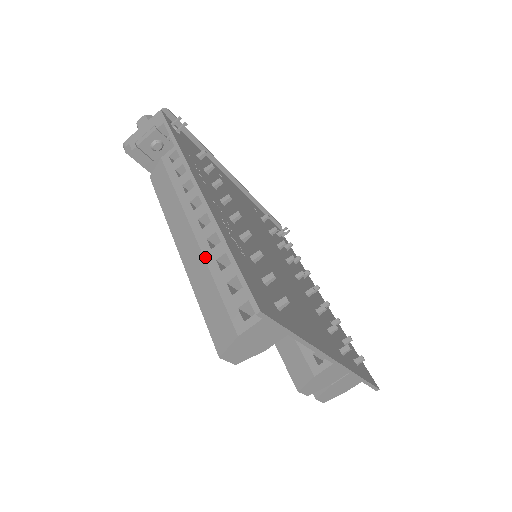
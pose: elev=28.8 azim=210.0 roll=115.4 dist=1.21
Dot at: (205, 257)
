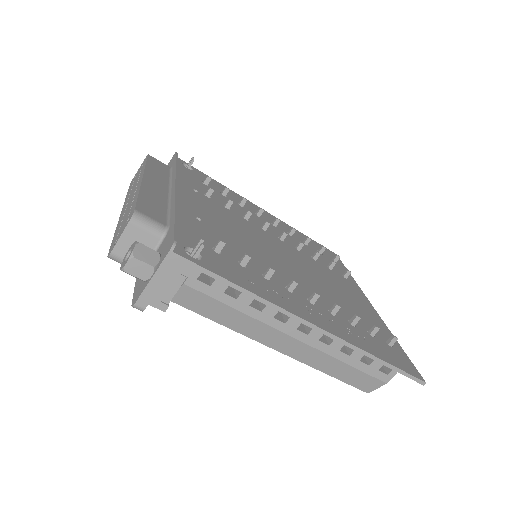
Dot at: (326, 353)
